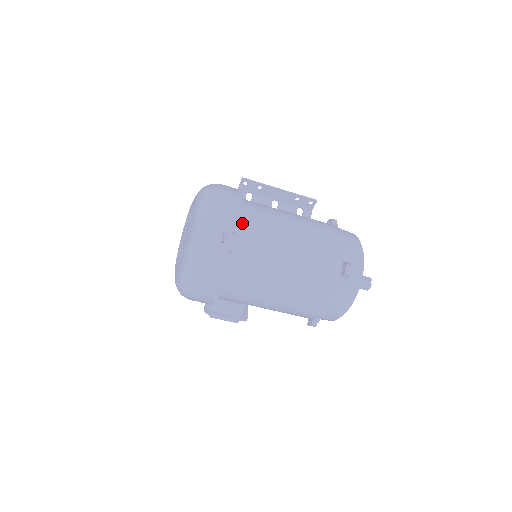
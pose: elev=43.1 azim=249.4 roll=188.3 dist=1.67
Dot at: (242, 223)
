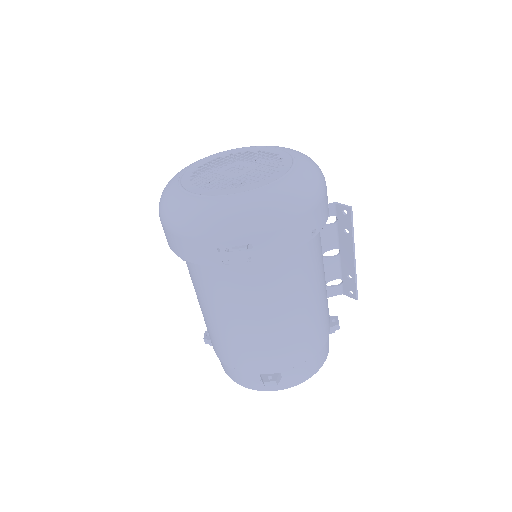
Dot at: occluded
